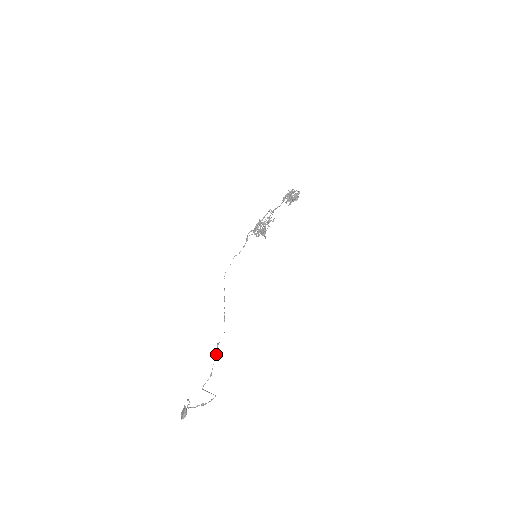
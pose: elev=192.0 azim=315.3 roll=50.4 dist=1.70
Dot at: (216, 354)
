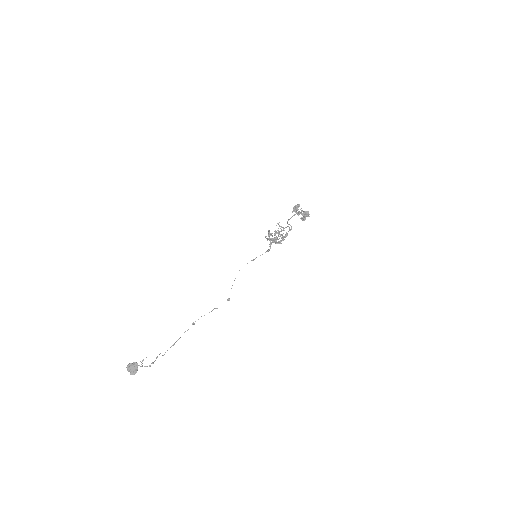
Dot at: occluded
